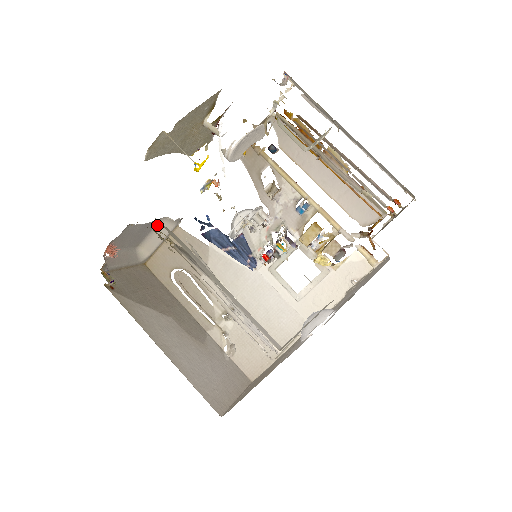
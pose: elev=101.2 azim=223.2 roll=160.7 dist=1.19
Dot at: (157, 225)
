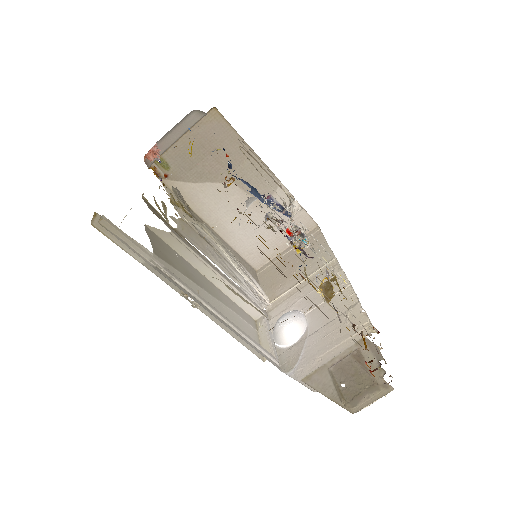
Dot at: occluded
